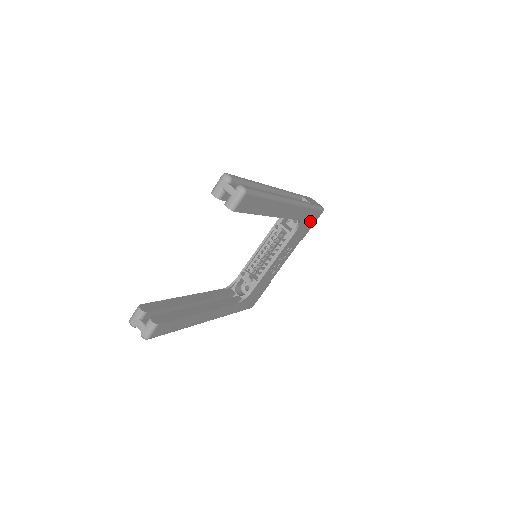
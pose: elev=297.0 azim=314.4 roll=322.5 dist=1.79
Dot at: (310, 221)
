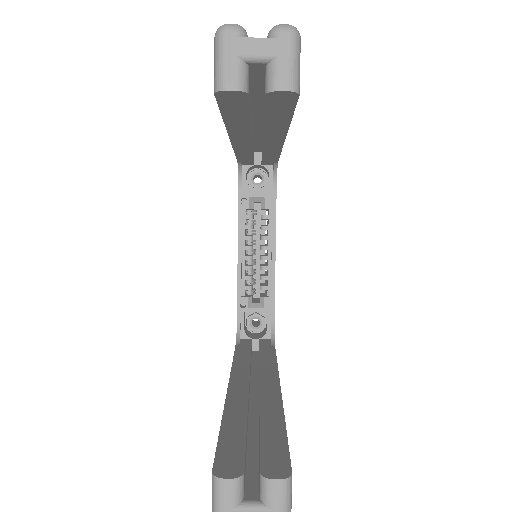
Dot at: occluded
